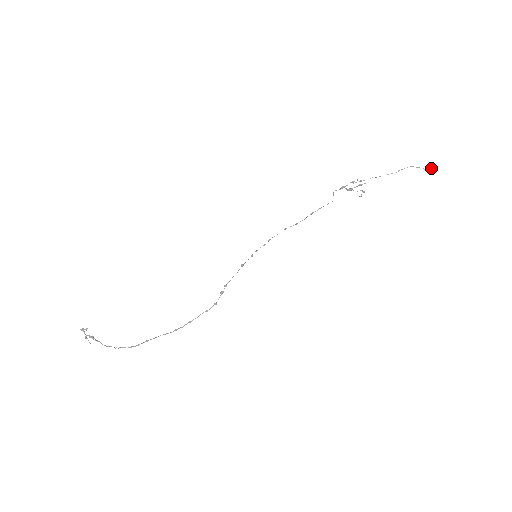
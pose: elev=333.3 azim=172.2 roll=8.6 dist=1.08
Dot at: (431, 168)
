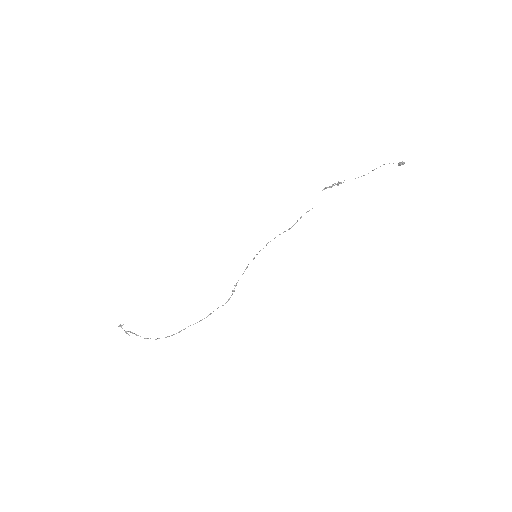
Dot at: (399, 163)
